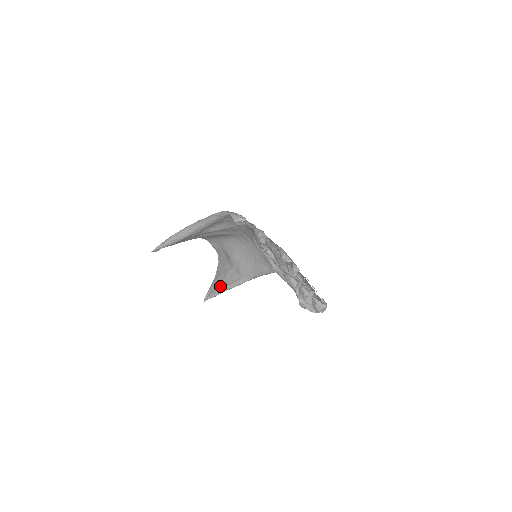
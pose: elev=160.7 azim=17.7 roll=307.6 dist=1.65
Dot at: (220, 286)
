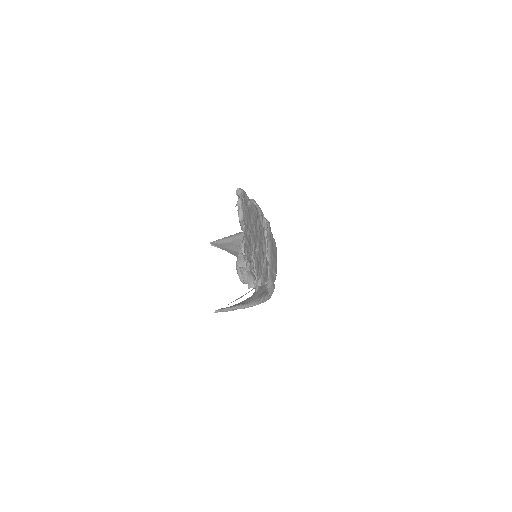
Dot at: (233, 305)
